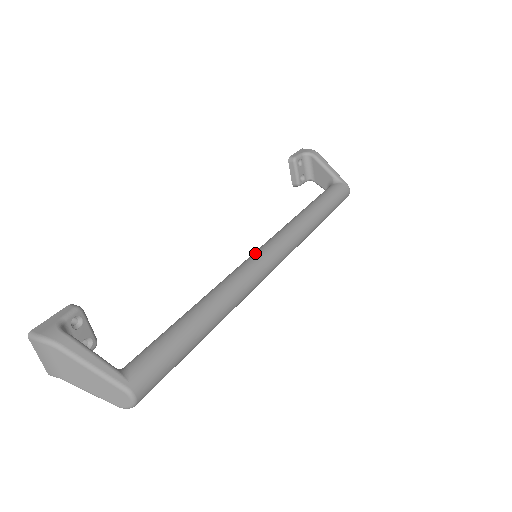
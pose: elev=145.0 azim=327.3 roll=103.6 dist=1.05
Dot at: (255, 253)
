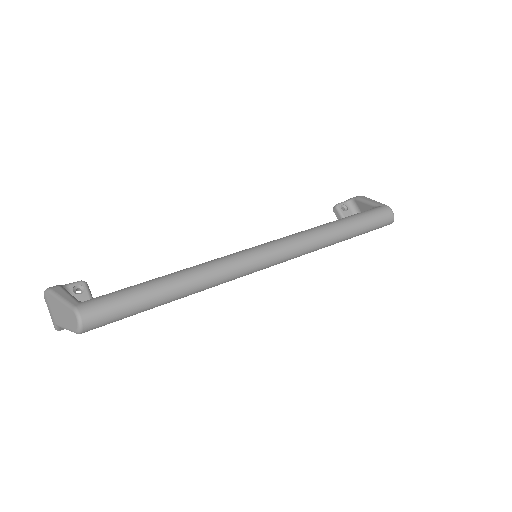
Dot at: occluded
